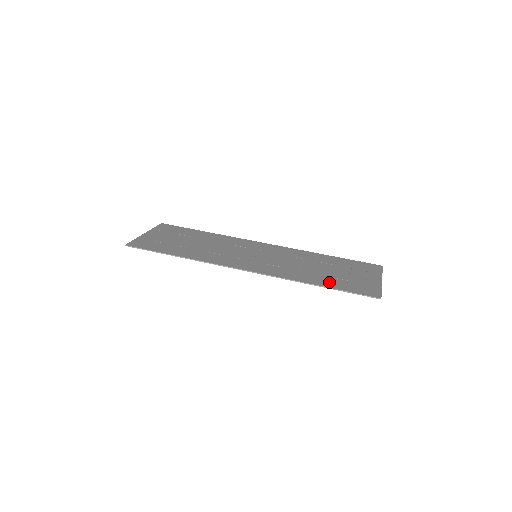
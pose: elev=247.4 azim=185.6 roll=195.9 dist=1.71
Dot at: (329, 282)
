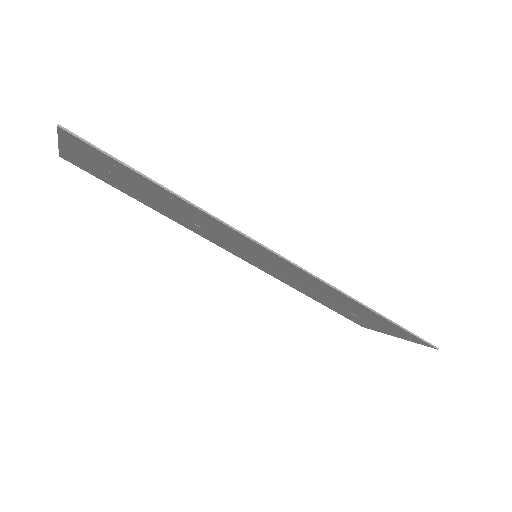
Dot at: occluded
